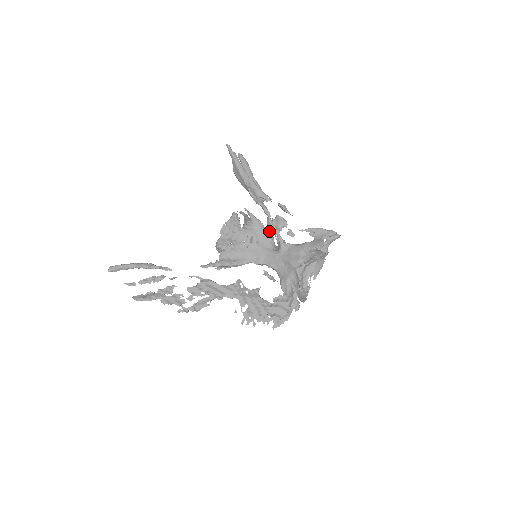
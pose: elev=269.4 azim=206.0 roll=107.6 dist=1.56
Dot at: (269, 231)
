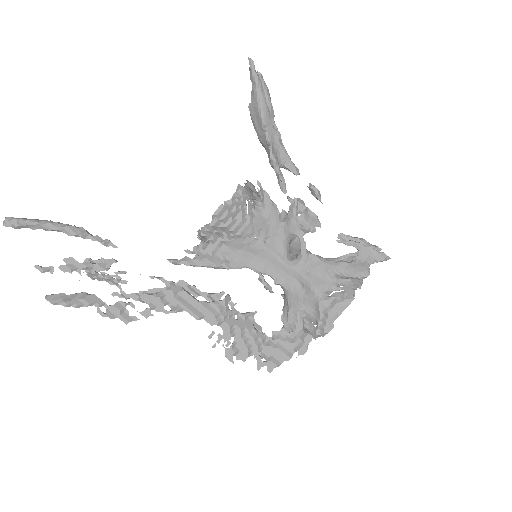
Dot at: (288, 228)
